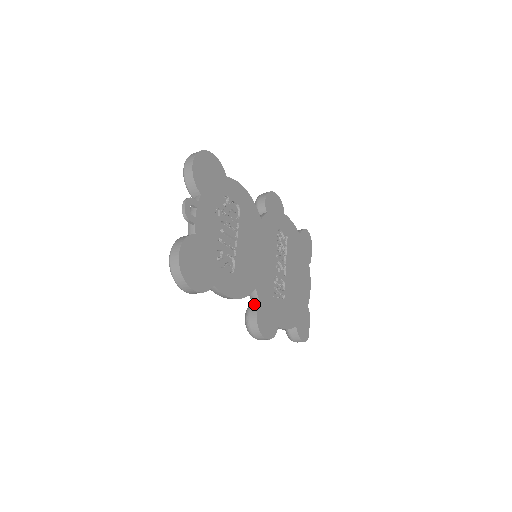
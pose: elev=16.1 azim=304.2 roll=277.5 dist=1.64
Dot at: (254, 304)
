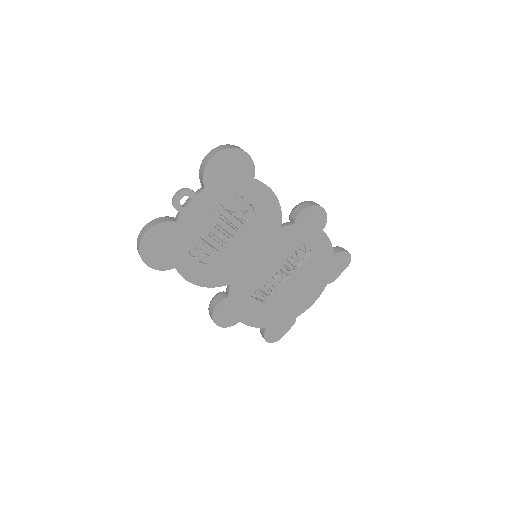
Dot at: (225, 293)
